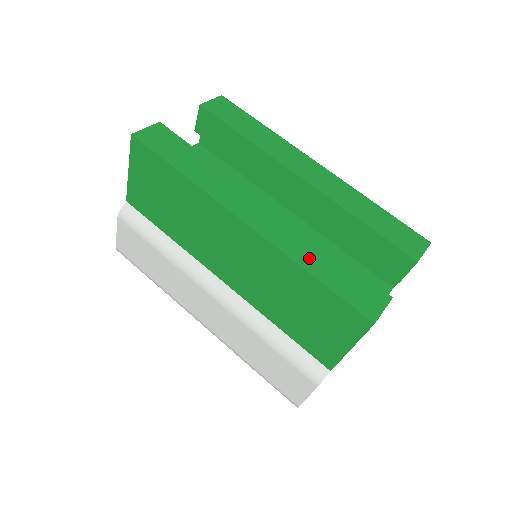
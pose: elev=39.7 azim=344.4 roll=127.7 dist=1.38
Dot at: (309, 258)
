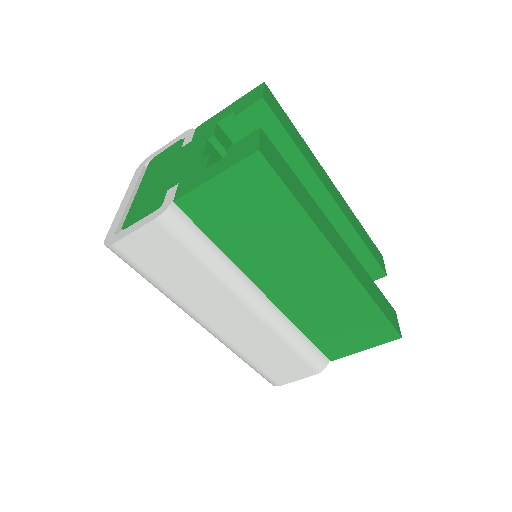
Dot at: (371, 289)
